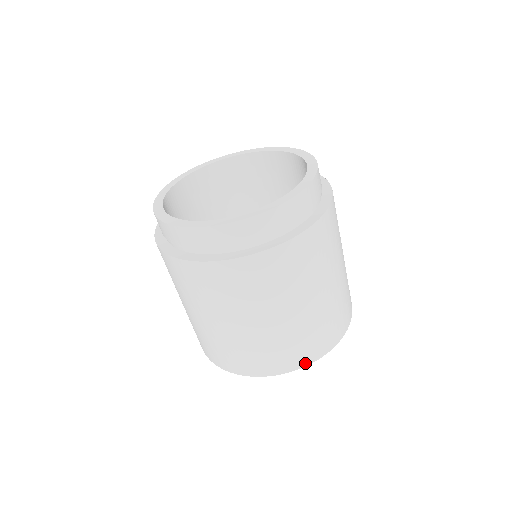
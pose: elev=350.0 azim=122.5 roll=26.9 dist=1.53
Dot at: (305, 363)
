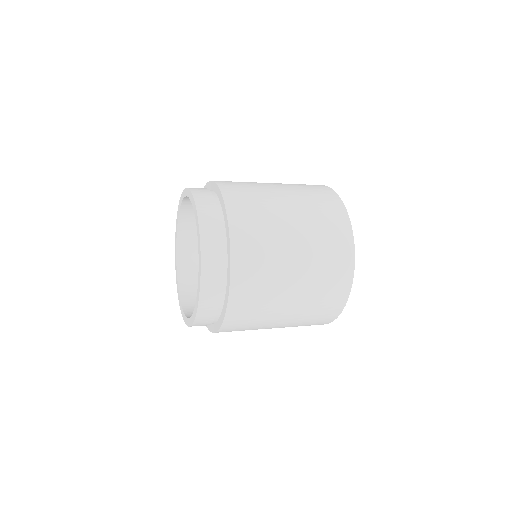
Dot at: occluded
